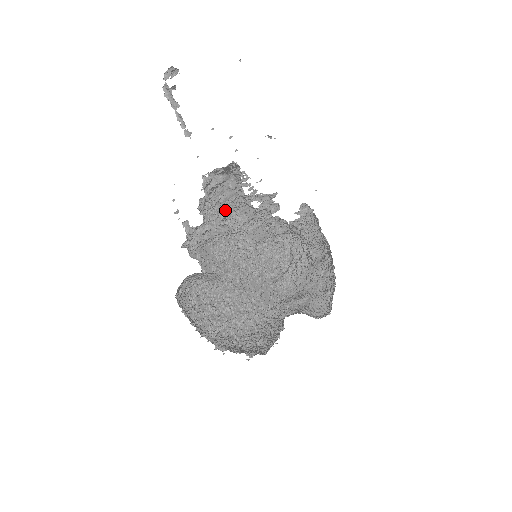
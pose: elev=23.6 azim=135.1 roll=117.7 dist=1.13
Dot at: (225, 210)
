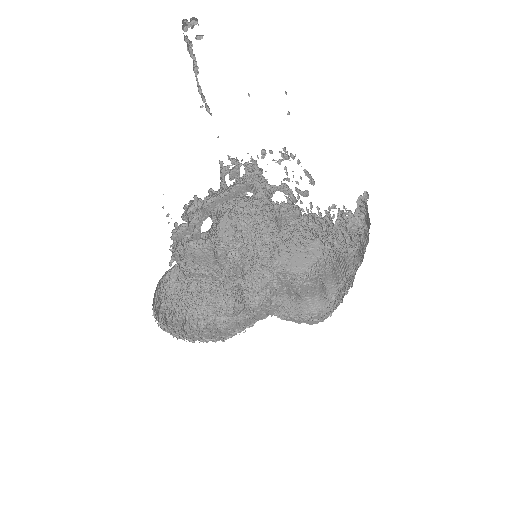
Dot at: occluded
